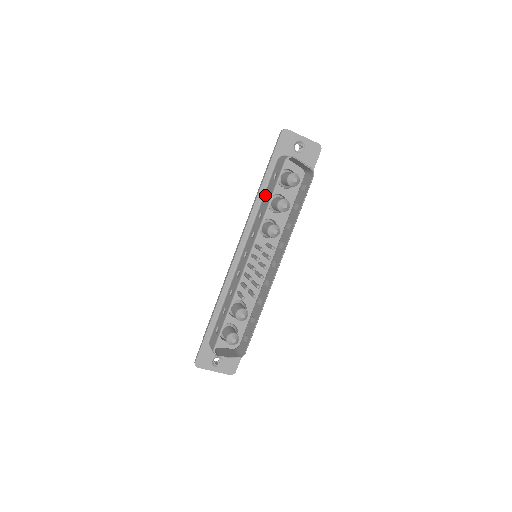
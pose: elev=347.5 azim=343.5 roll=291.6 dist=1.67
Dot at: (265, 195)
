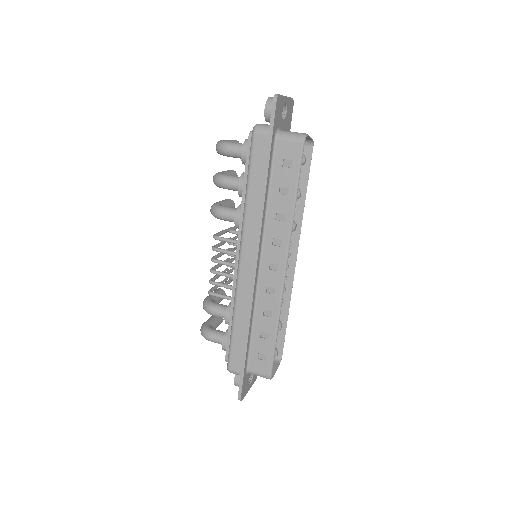
Dot at: (274, 189)
